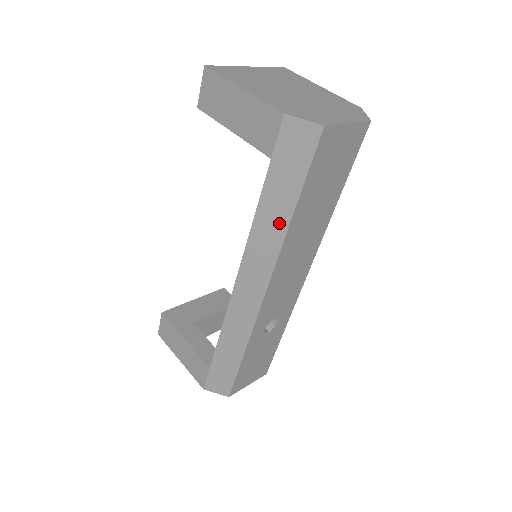
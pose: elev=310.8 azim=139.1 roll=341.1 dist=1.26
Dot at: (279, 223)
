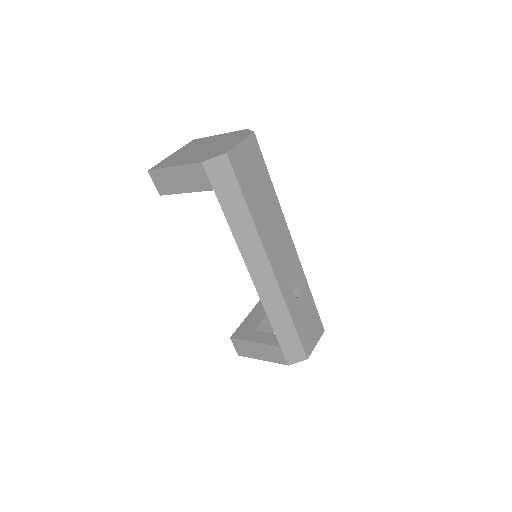
Dot at: (246, 222)
